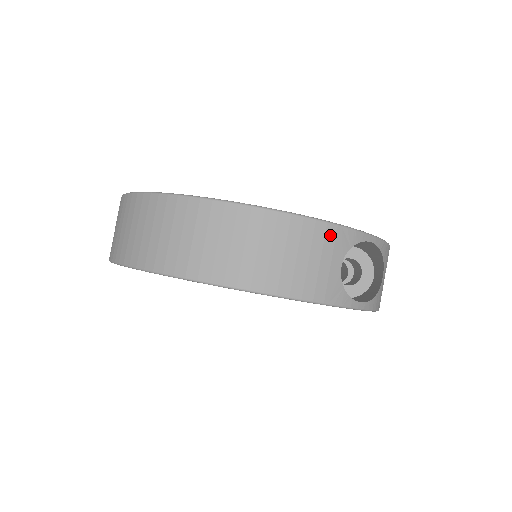
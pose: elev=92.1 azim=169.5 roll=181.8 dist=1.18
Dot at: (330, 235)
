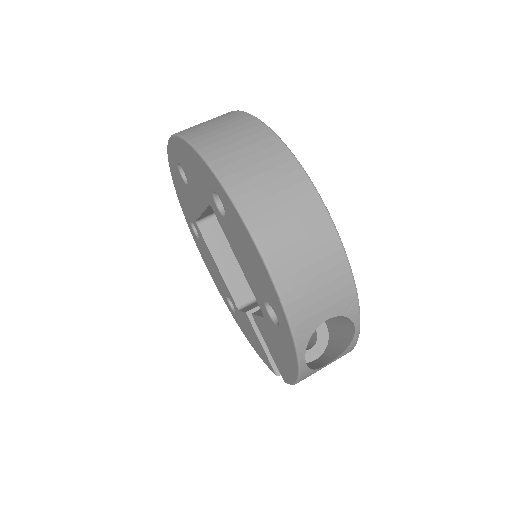
Dot at: (346, 291)
